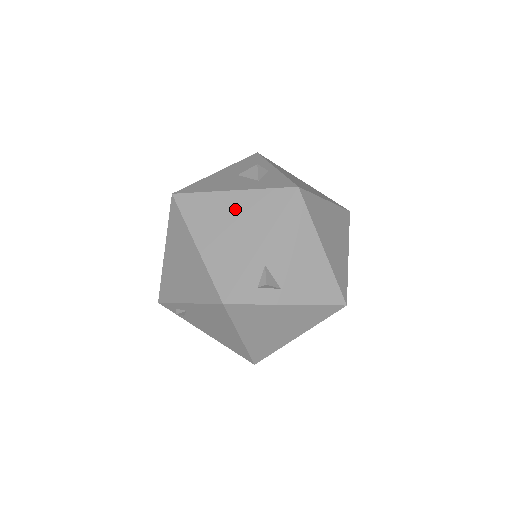
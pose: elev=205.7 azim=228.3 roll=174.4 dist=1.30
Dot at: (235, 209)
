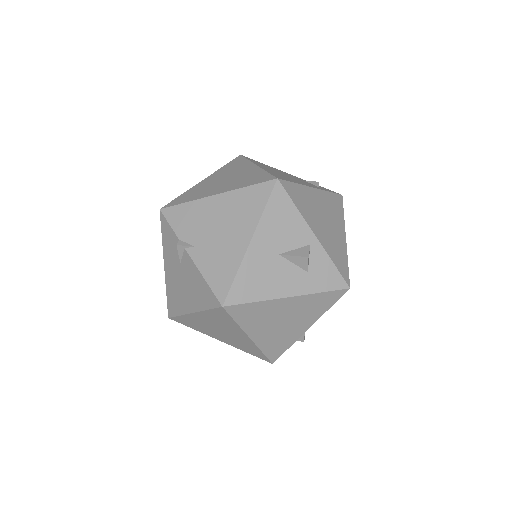
Dot at: (290, 310)
